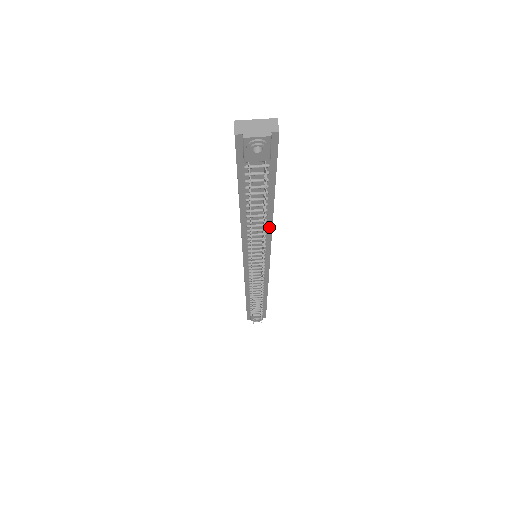
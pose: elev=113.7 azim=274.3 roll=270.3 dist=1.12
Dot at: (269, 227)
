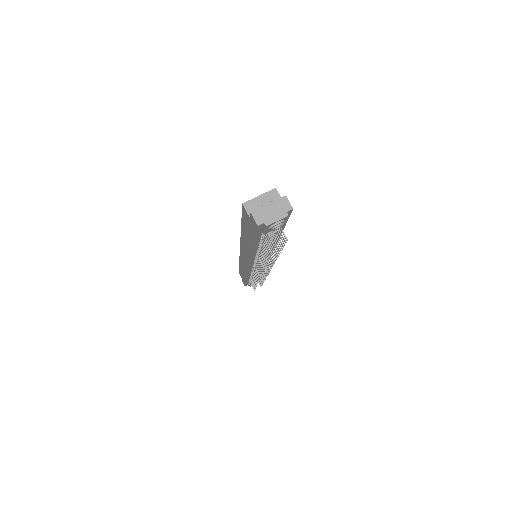
Dot at: occluded
